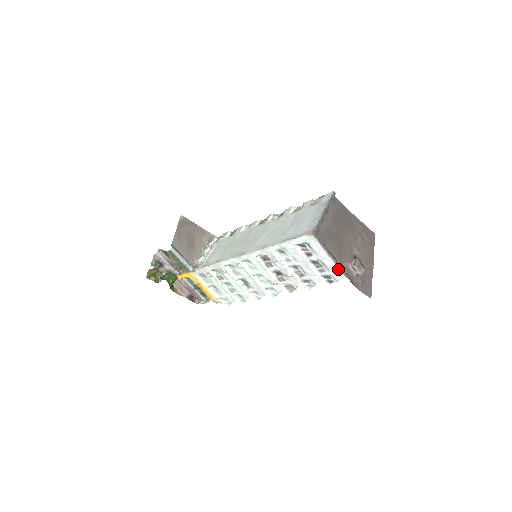
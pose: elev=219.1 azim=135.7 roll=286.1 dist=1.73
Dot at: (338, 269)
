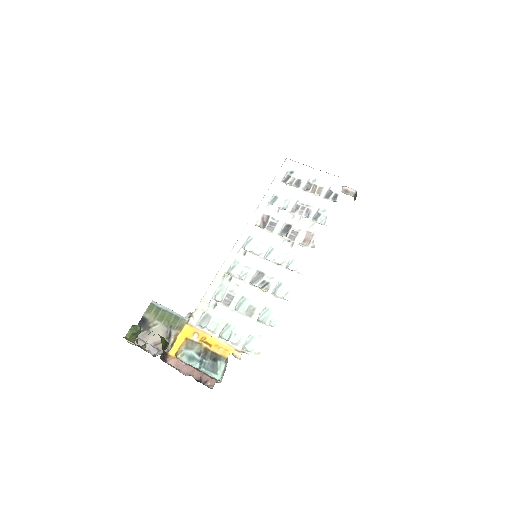
Dot at: (329, 174)
